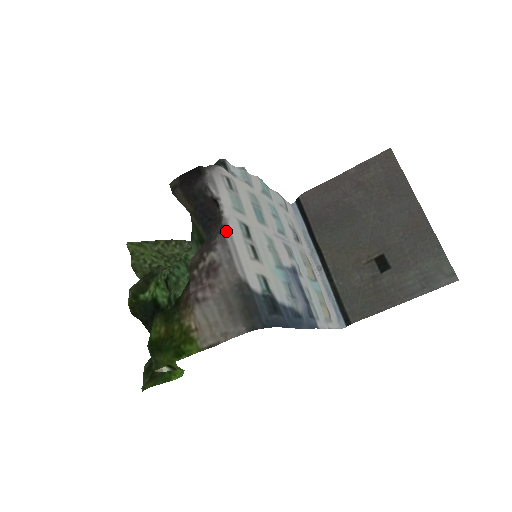
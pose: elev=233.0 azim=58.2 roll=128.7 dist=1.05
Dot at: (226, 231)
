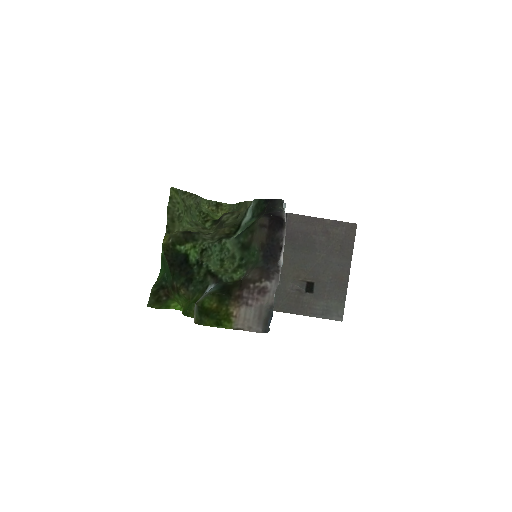
Dot at: (280, 273)
